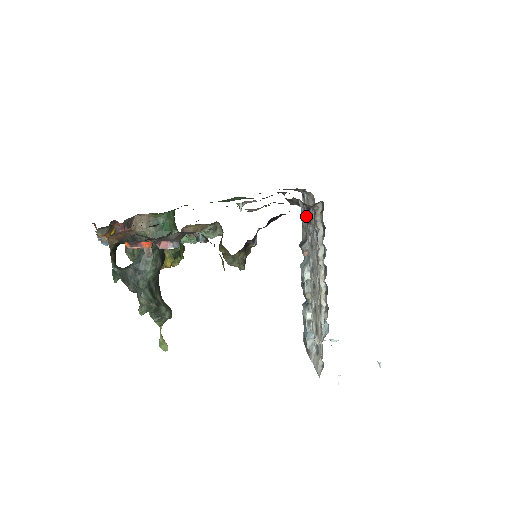
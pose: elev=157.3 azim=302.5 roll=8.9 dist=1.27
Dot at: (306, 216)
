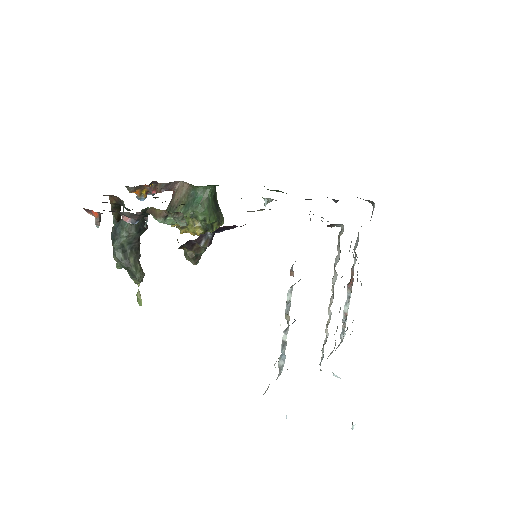
Dot at: occluded
